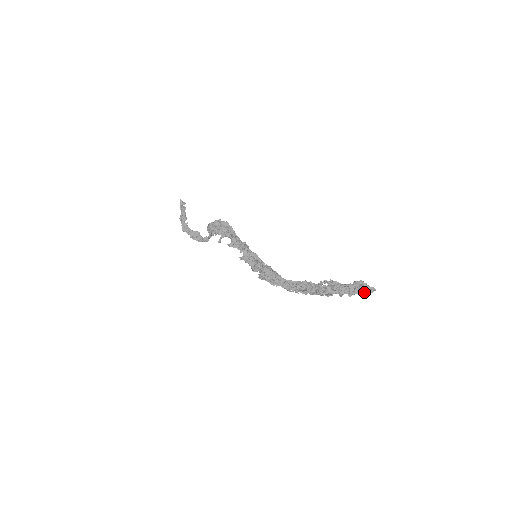
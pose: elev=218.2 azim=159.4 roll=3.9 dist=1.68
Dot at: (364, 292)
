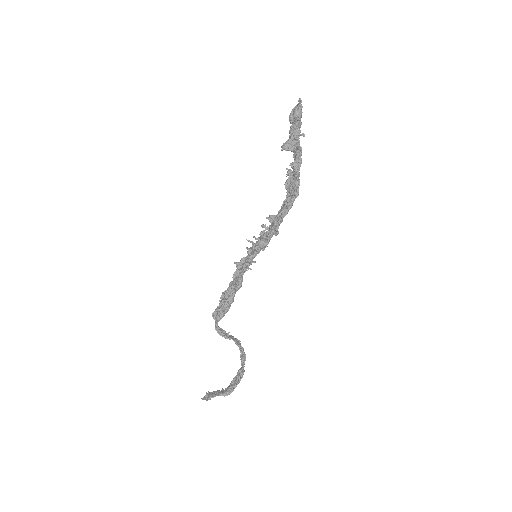
Dot at: (300, 109)
